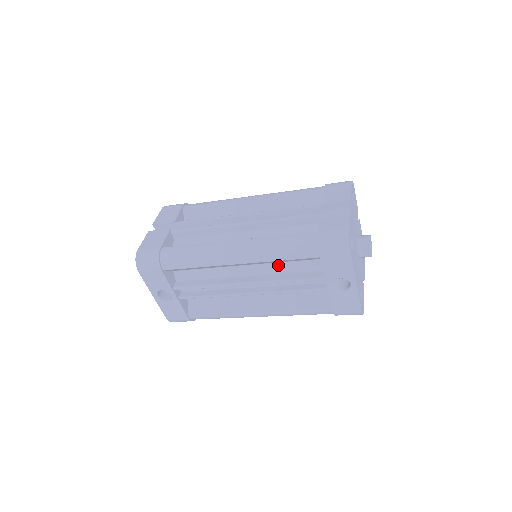
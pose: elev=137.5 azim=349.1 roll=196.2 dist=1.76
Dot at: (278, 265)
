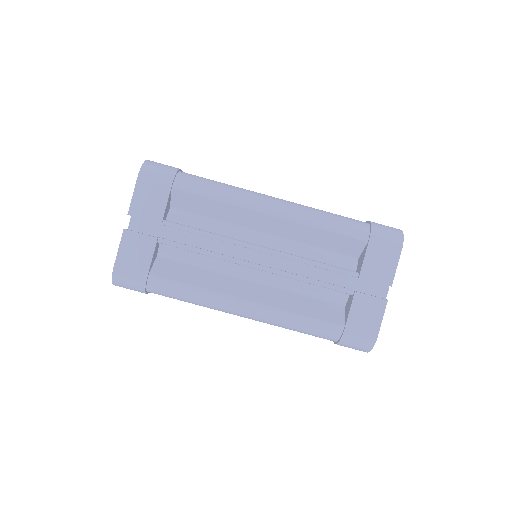
Dot at: occluded
